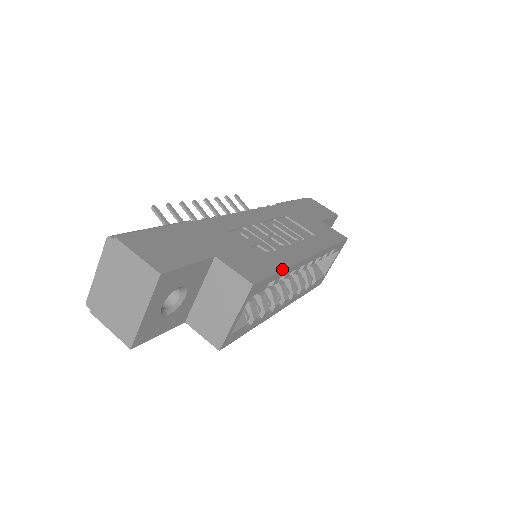
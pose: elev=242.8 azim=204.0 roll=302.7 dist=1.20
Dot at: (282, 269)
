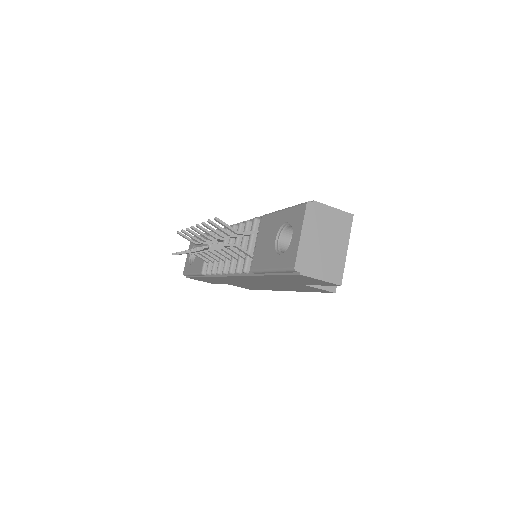
Dot at: occluded
